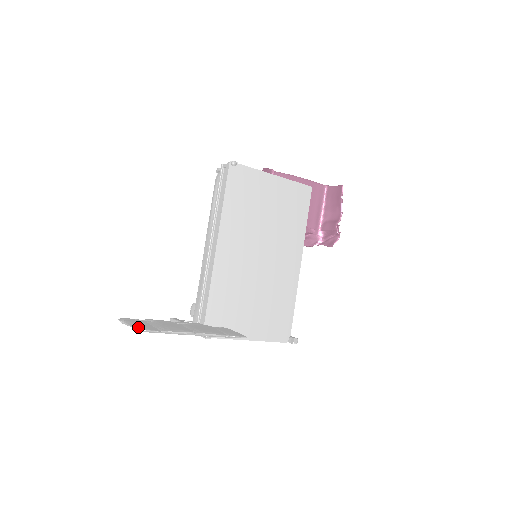
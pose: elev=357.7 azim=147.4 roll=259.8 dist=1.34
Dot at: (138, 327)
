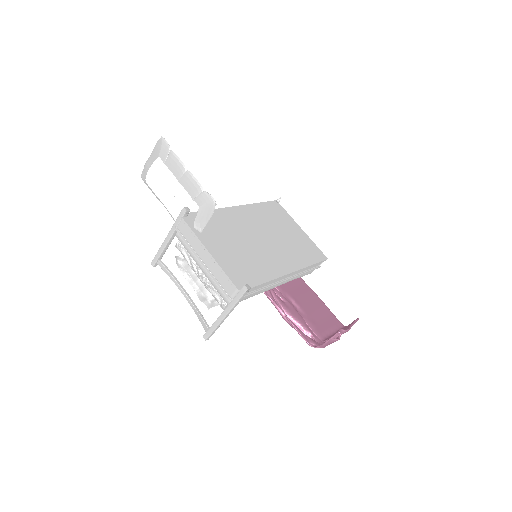
Dot at: (160, 142)
